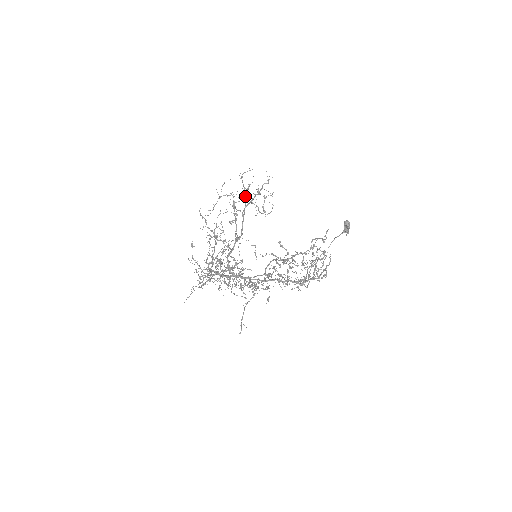
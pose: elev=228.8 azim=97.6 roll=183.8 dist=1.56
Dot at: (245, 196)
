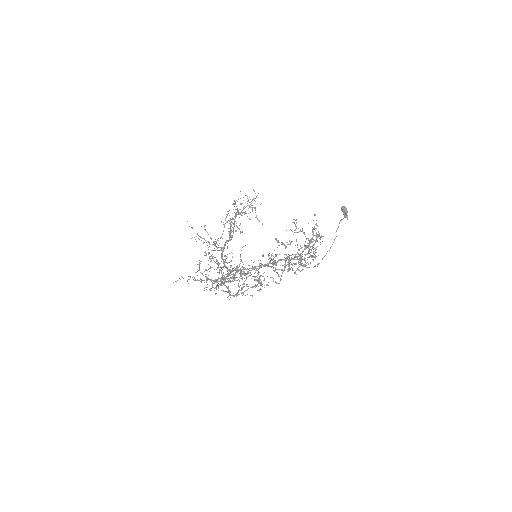
Dot at: (237, 212)
